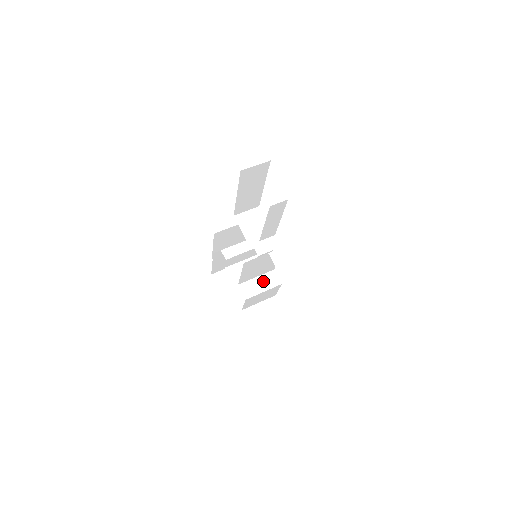
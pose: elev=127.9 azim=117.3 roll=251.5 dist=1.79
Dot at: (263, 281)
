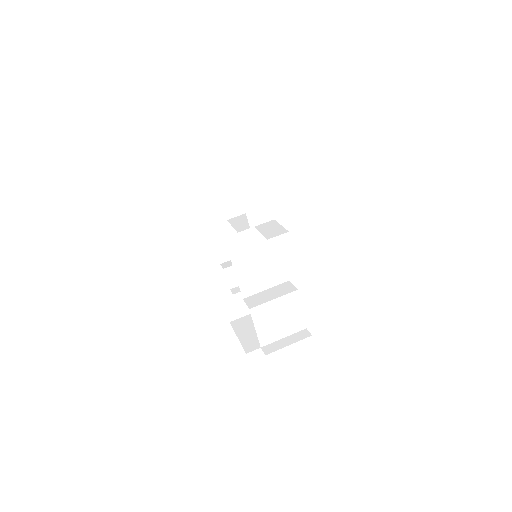
Dot at: (274, 291)
